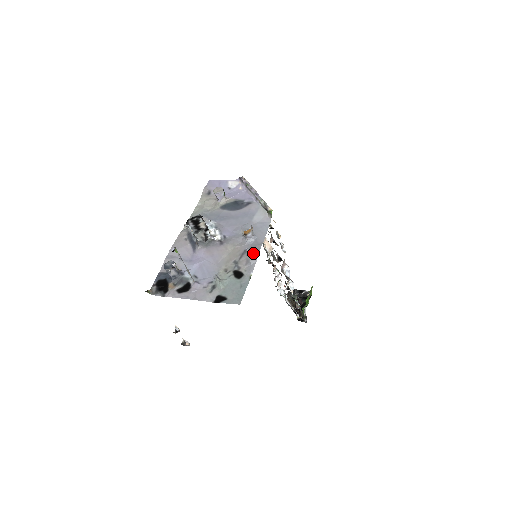
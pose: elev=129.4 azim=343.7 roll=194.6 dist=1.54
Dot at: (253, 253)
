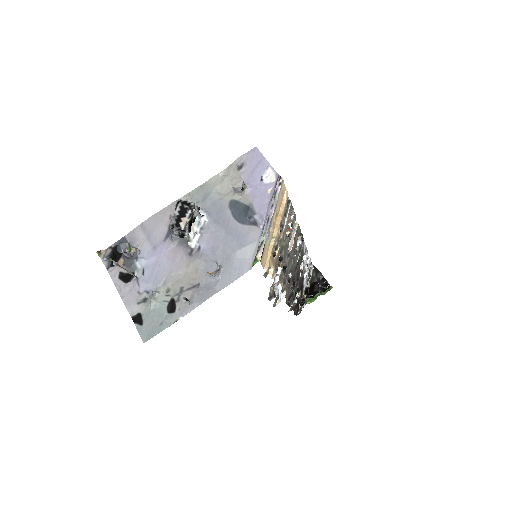
Dot at: (201, 296)
